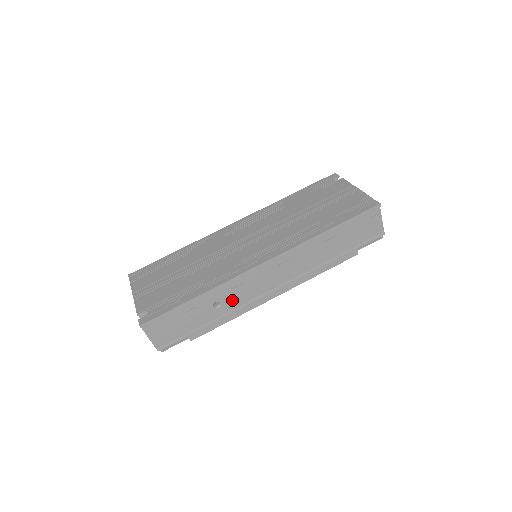
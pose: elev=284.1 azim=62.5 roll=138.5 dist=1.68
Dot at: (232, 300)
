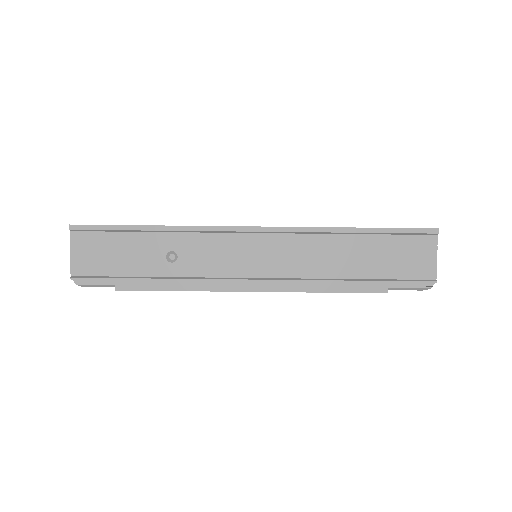
Dot at: (193, 262)
